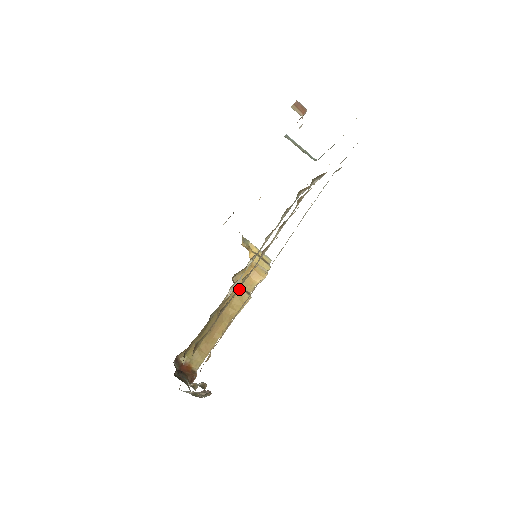
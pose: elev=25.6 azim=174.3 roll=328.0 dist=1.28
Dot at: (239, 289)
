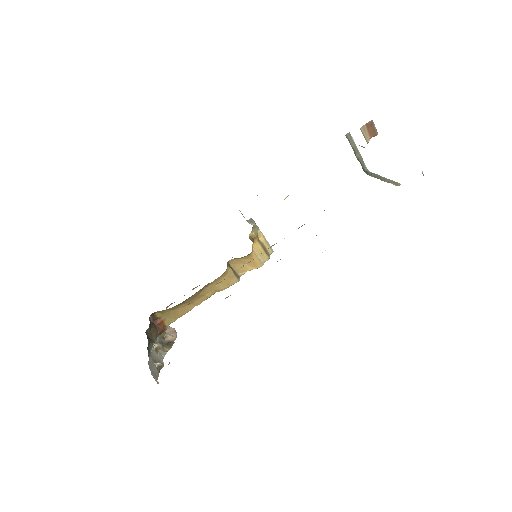
Dot at: (230, 272)
